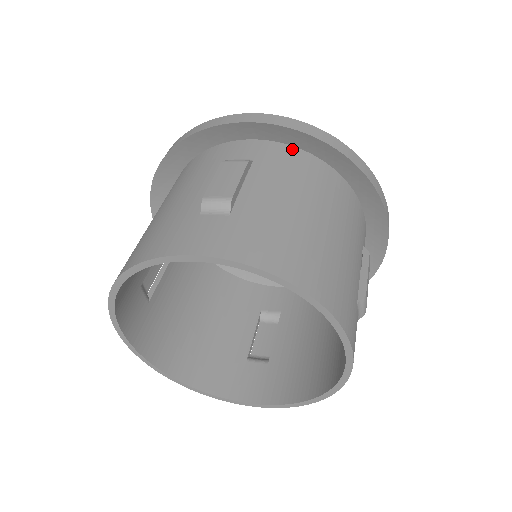
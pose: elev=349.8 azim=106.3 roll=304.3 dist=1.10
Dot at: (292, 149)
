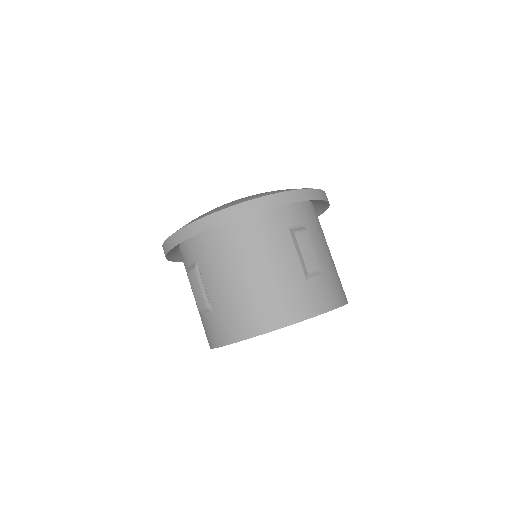
Dot at: (307, 203)
